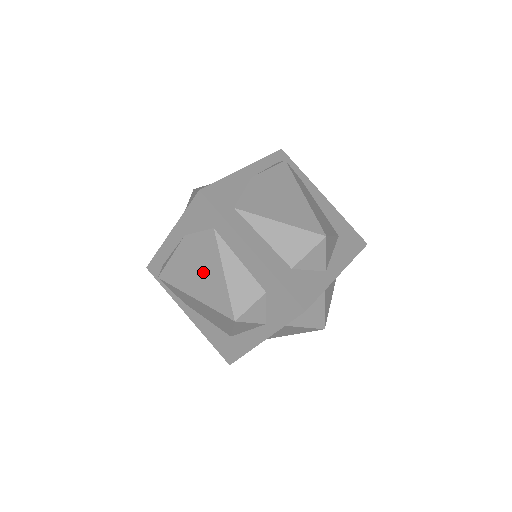
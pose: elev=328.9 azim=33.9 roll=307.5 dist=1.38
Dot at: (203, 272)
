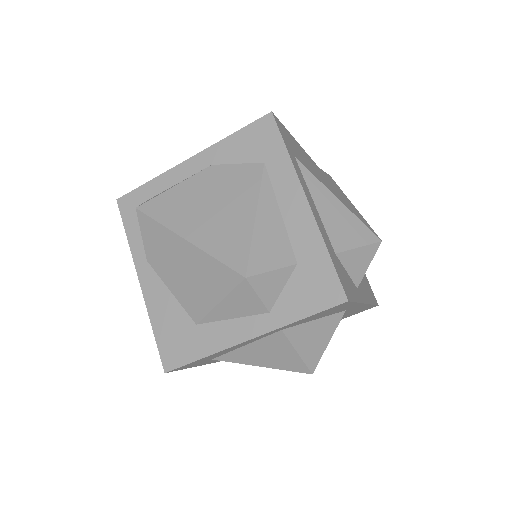
Dot at: (220, 209)
